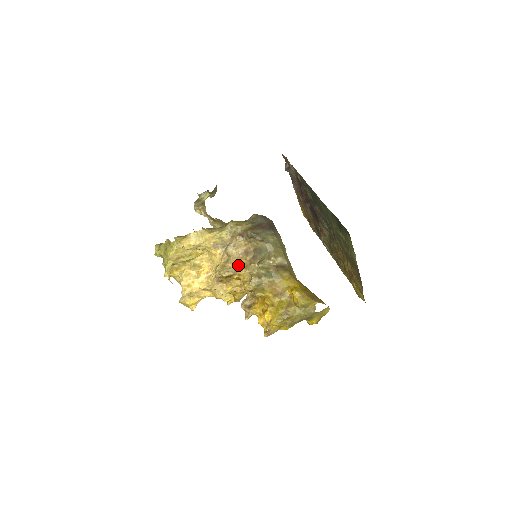
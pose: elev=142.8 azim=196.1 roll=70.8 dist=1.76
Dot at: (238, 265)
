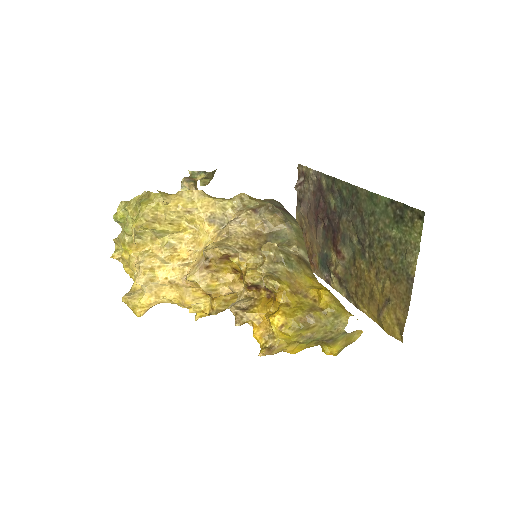
Dot at: (242, 246)
